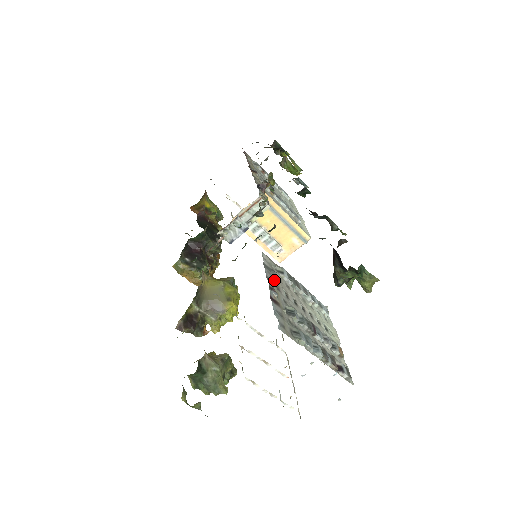
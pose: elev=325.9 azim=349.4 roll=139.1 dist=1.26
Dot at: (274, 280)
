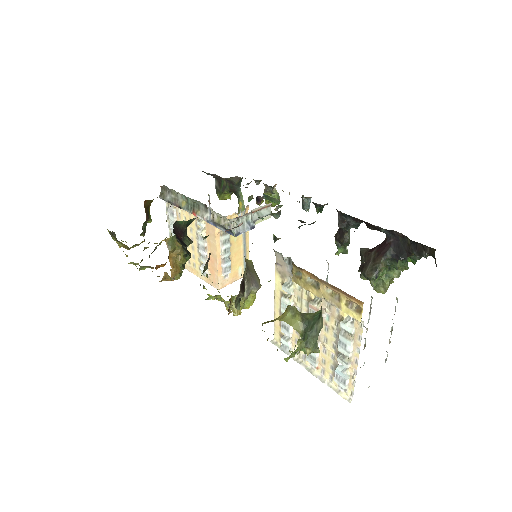
Dot at: occluded
